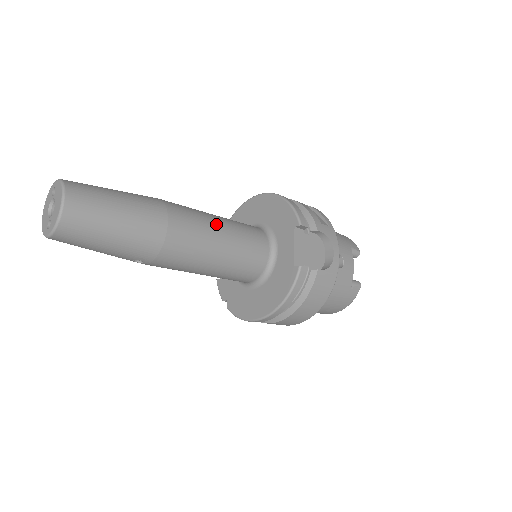
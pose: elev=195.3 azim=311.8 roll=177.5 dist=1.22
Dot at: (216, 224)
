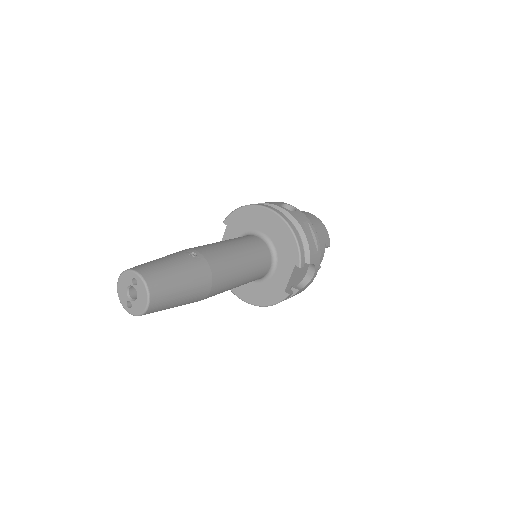
Dot at: (241, 268)
